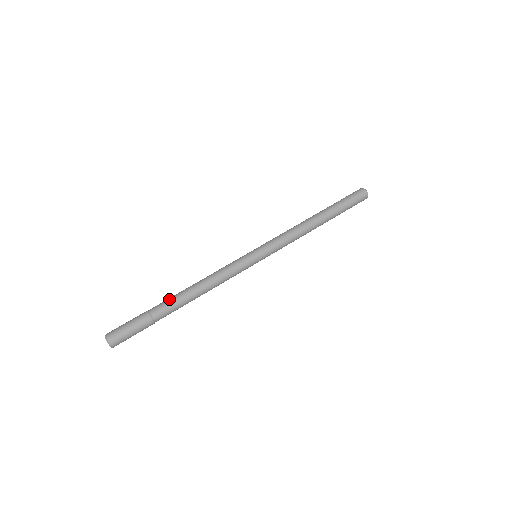
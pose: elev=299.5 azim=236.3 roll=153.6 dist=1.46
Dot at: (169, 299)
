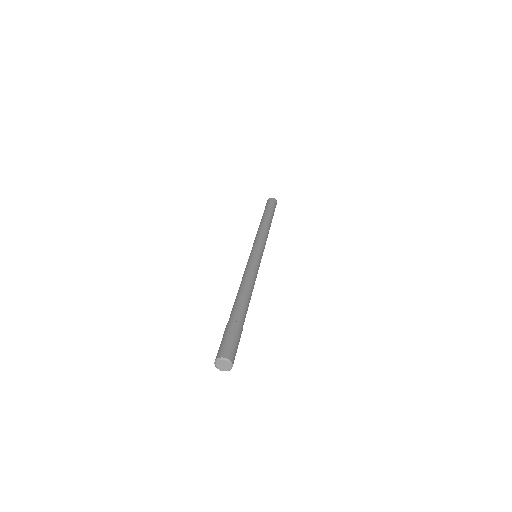
Dot at: (233, 307)
